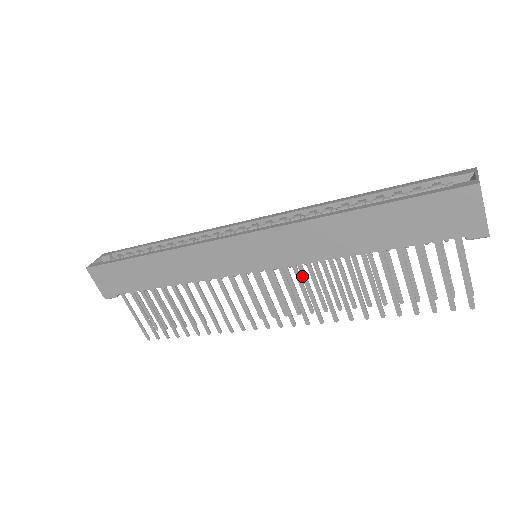
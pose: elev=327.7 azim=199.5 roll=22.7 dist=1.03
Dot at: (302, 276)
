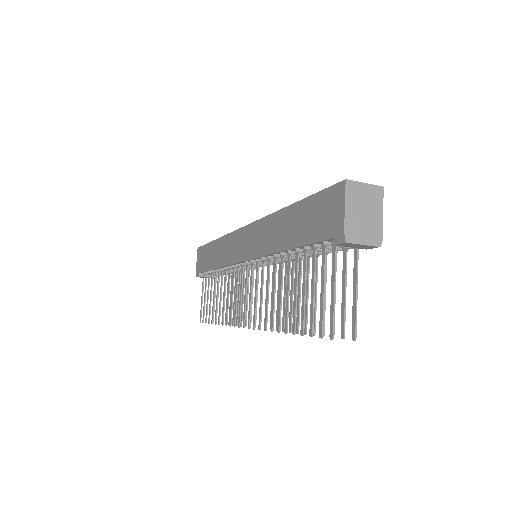
Dot at: (262, 274)
